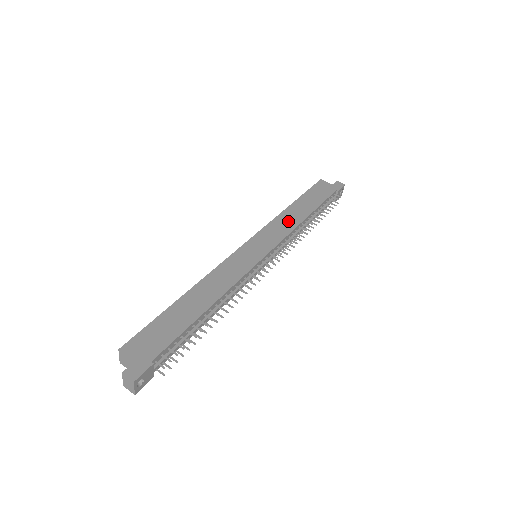
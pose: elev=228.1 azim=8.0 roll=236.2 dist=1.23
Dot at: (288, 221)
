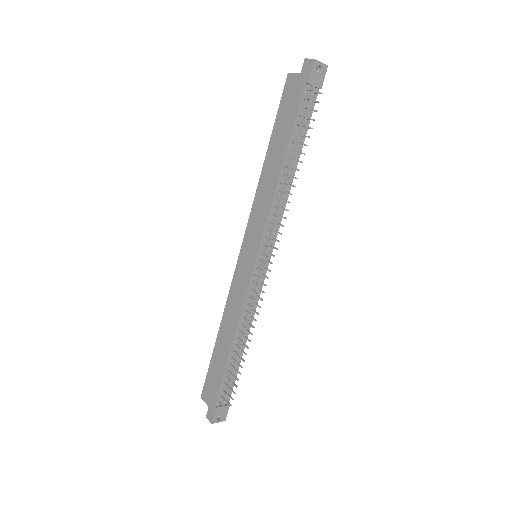
Dot at: (265, 192)
